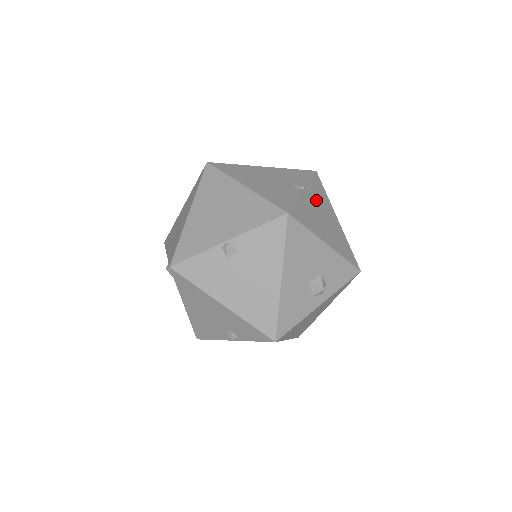
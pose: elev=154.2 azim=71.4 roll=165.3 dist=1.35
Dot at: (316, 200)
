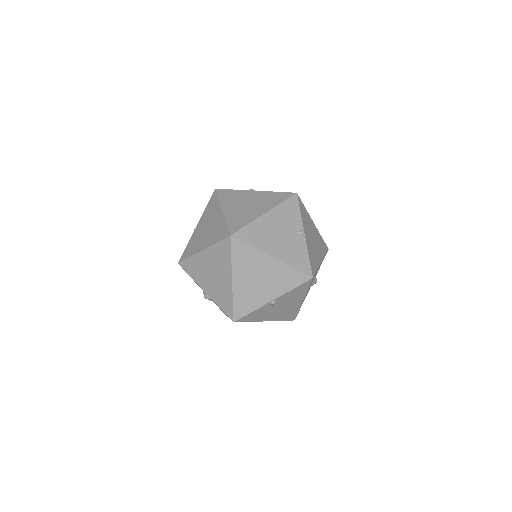
Dot at: (308, 229)
